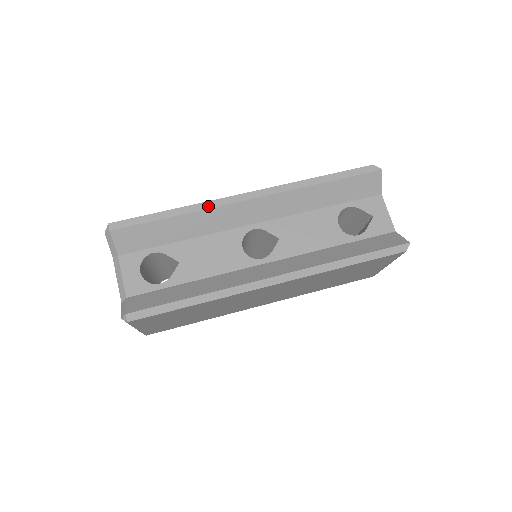
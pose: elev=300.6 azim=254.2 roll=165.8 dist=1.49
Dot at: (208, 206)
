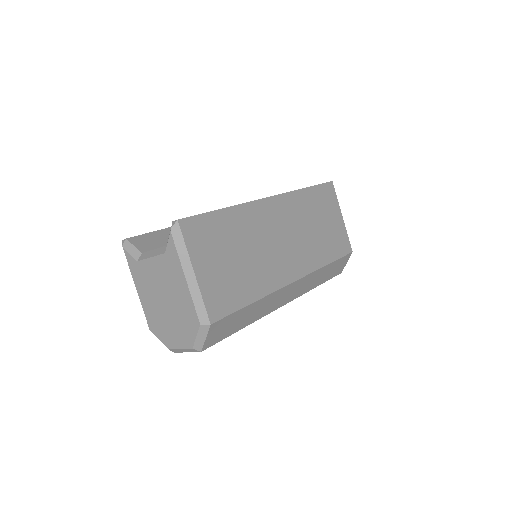
Dot at: occluded
